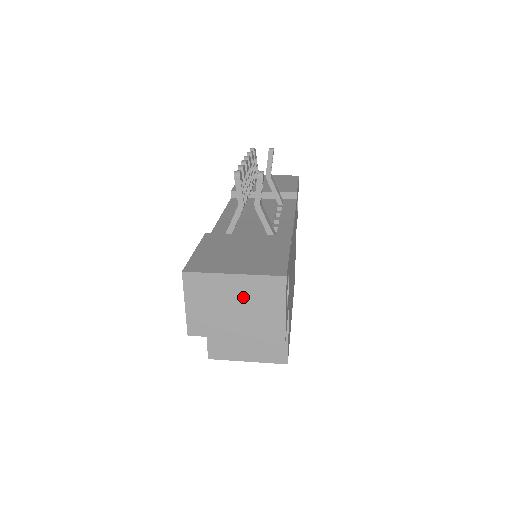
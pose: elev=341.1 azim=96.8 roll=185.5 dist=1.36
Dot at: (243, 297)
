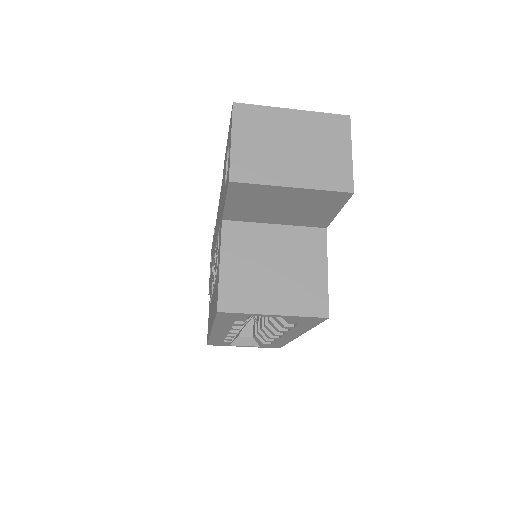
Dot at: (303, 135)
